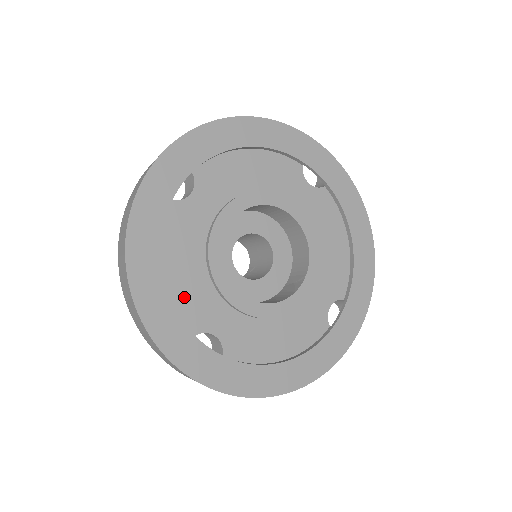
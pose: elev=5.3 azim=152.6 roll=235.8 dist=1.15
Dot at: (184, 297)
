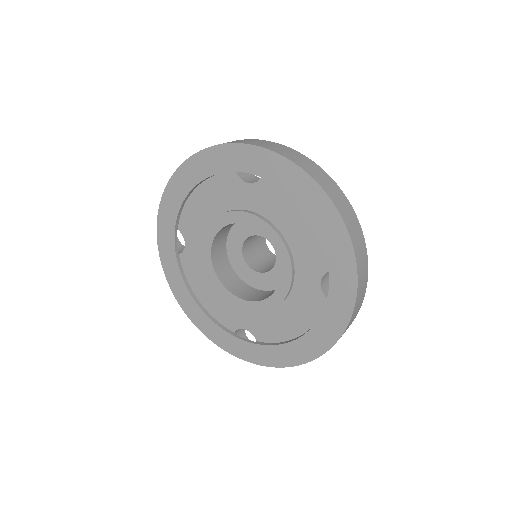
Dot at: (217, 311)
